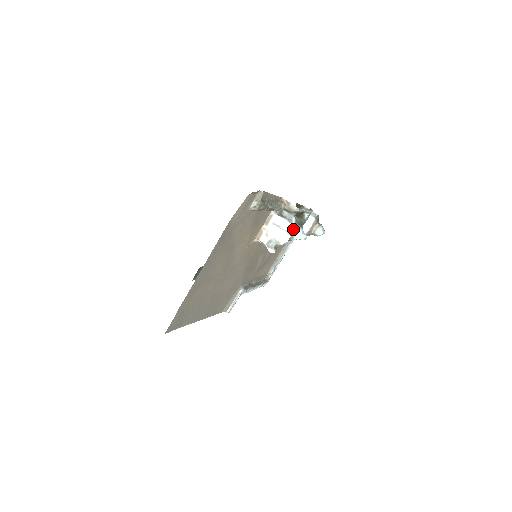
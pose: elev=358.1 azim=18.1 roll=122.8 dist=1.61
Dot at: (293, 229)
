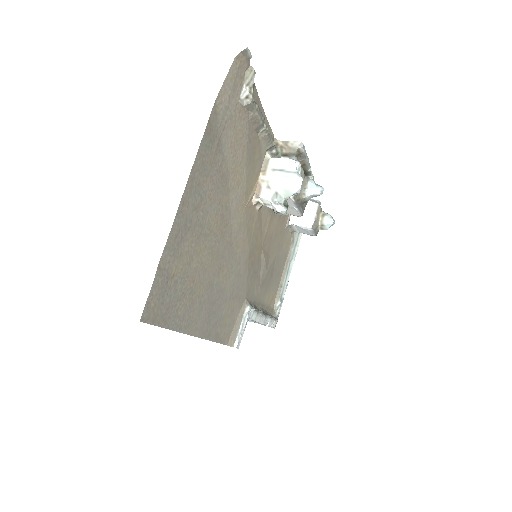
Dot at: occluded
